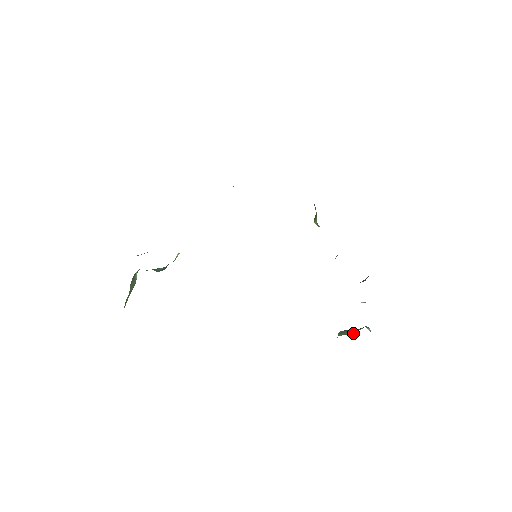
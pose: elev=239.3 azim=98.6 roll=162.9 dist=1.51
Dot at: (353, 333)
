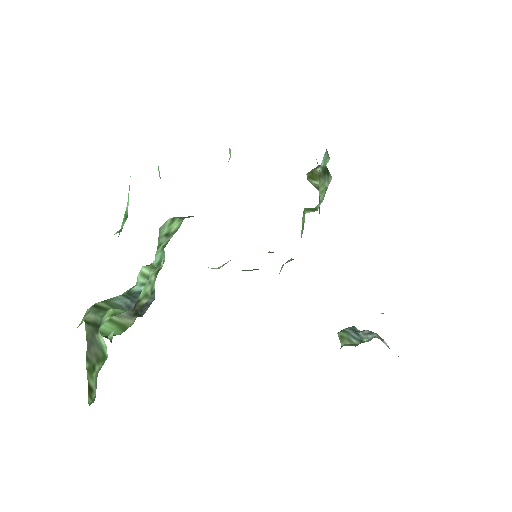
Dot at: (361, 341)
